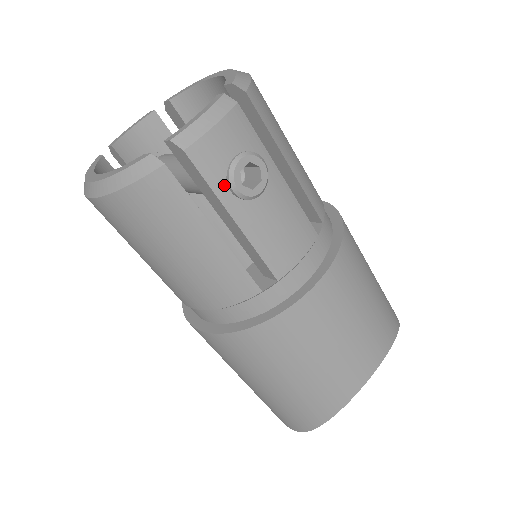
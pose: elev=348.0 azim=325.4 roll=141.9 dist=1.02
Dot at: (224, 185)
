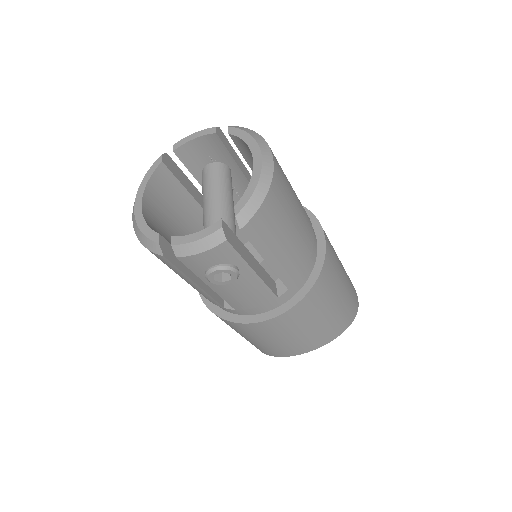
Dot at: (203, 274)
